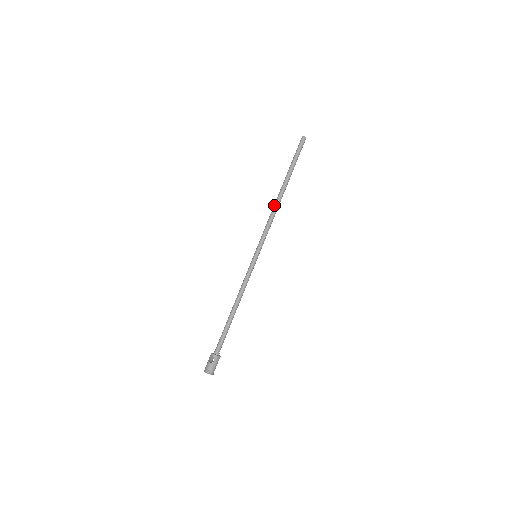
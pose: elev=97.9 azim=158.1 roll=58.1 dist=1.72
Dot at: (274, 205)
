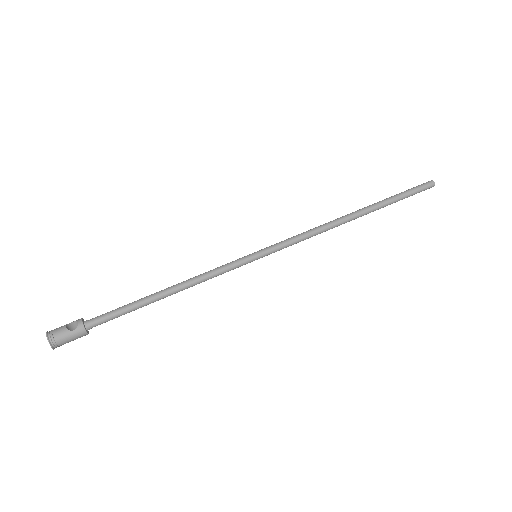
Dot at: occluded
